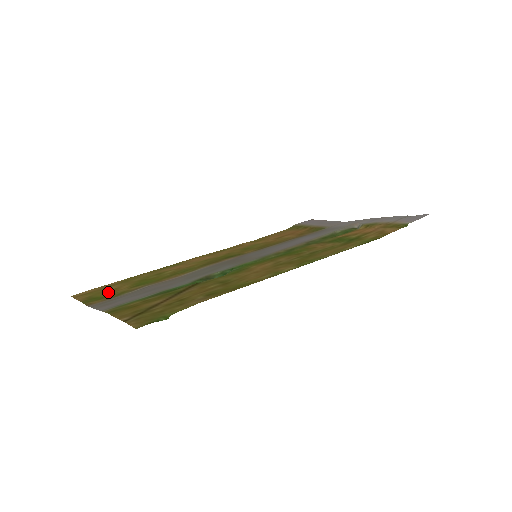
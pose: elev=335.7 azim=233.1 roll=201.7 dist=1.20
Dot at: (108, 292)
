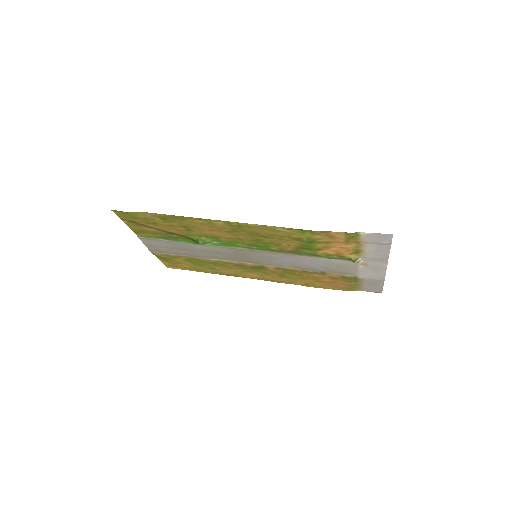
Dot at: (175, 262)
